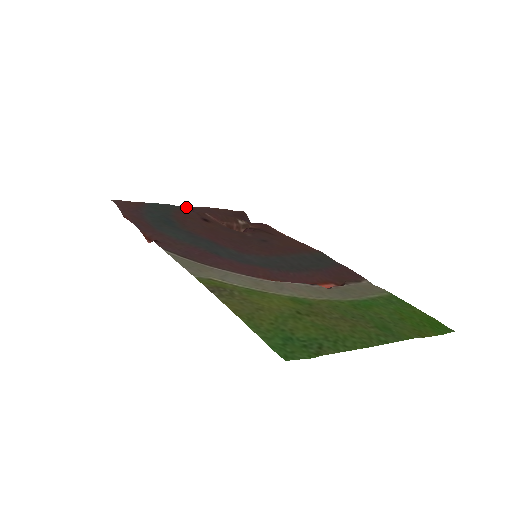
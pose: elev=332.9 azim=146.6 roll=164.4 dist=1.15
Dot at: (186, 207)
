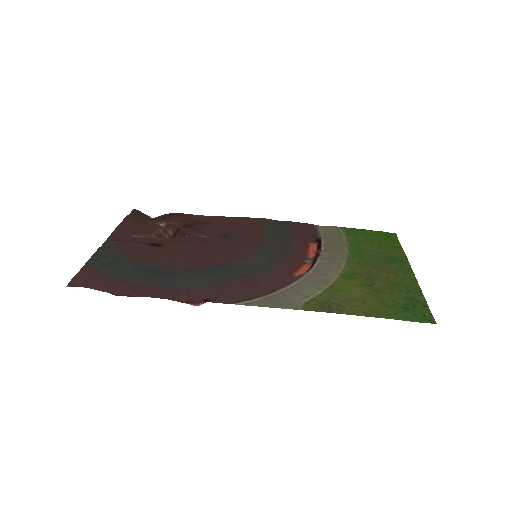
Dot at: (109, 241)
